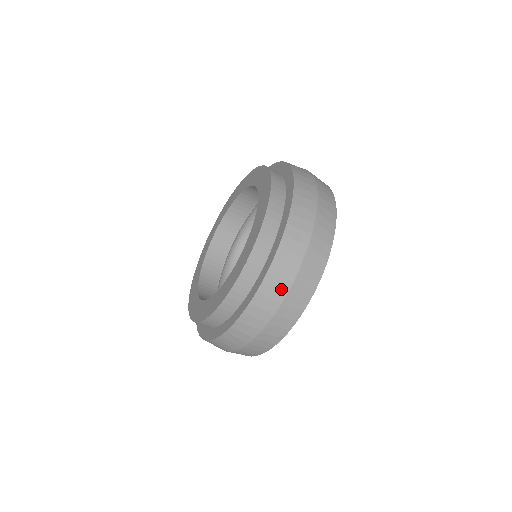
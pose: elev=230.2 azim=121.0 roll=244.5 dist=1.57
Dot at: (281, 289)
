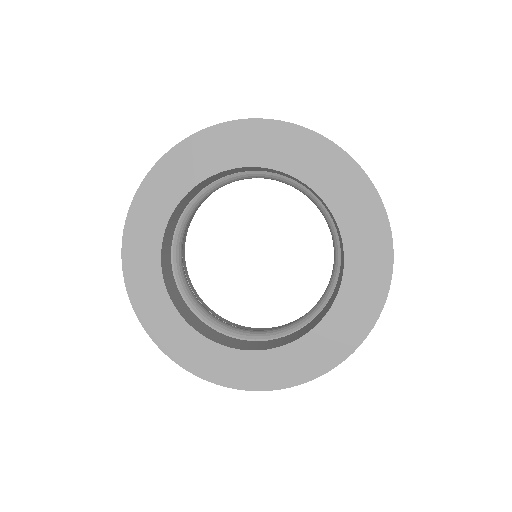
Dot at: occluded
